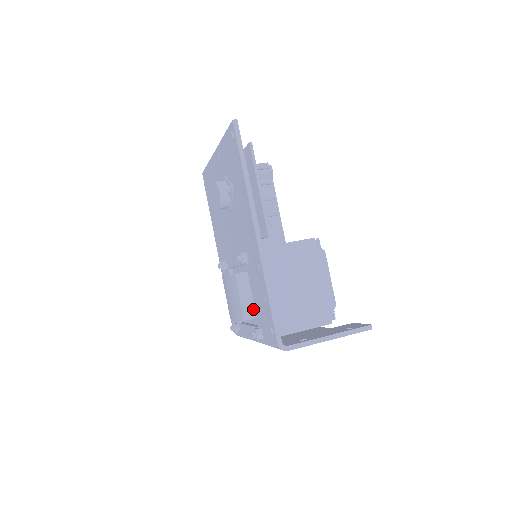
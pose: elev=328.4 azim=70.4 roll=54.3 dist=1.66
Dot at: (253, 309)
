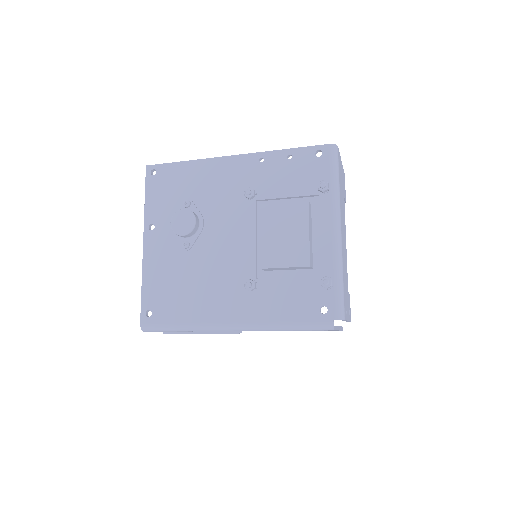
Dot at: occluded
